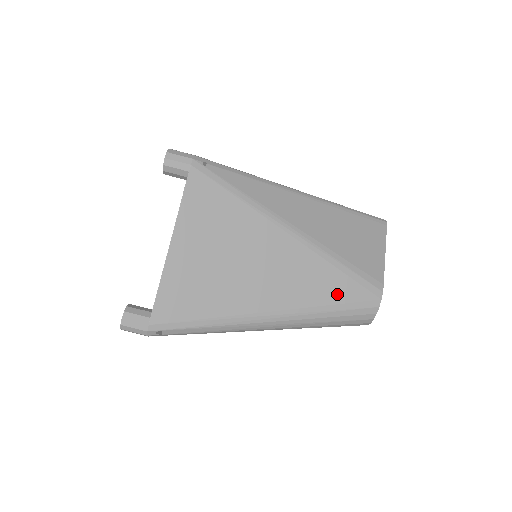
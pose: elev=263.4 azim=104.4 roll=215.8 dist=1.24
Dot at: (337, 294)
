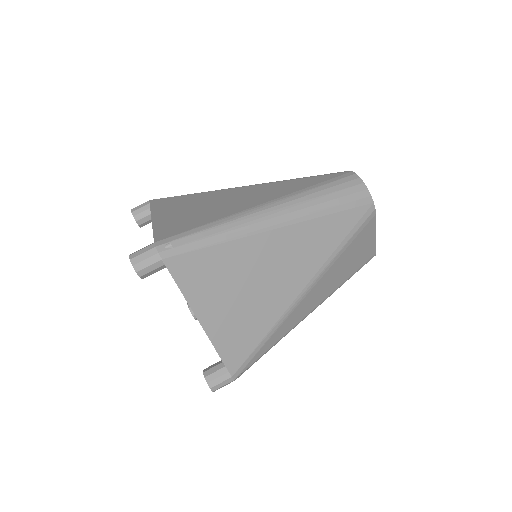
Dot at: (311, 183)
